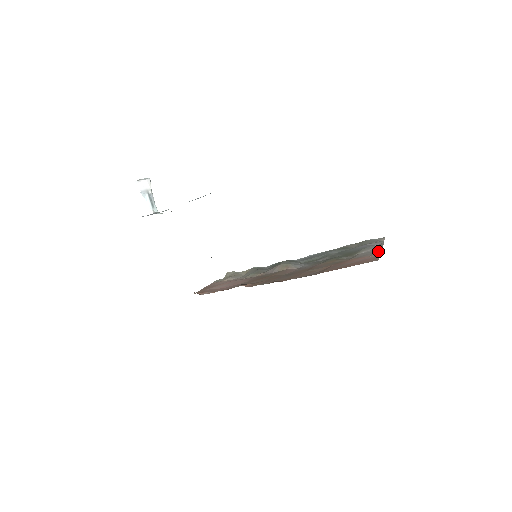
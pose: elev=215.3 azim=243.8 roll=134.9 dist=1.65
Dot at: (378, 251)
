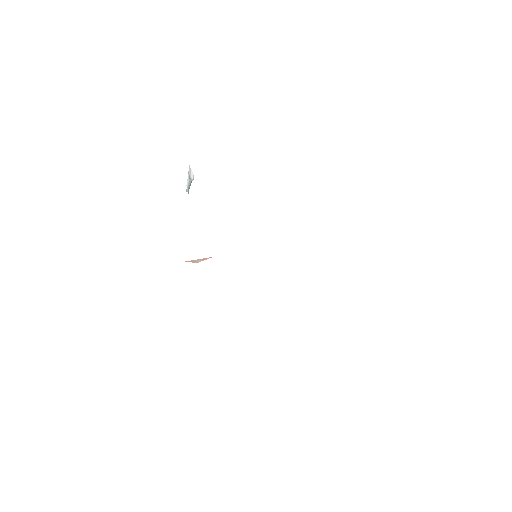
Dot at: occluded
